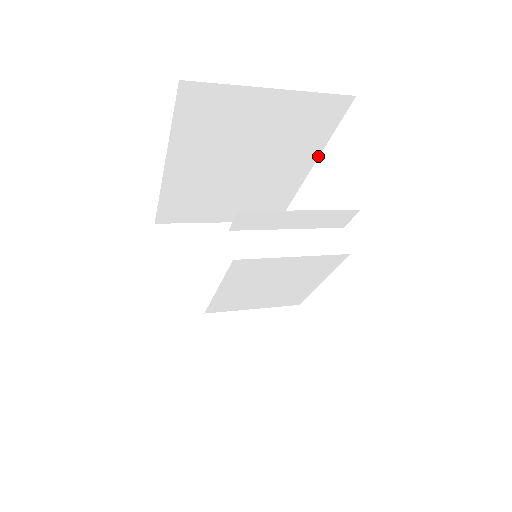
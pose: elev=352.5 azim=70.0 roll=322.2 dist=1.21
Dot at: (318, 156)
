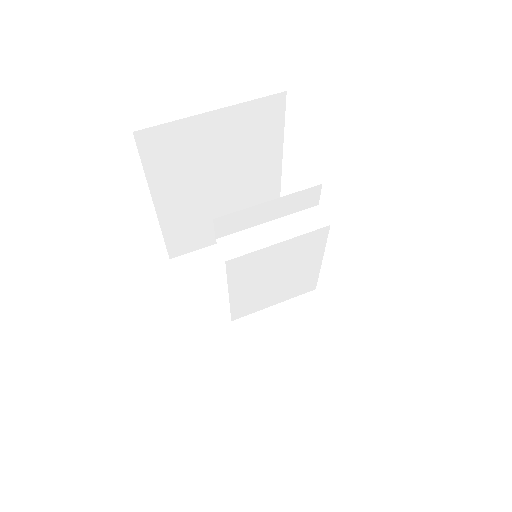
Dot at: (282, 153)
